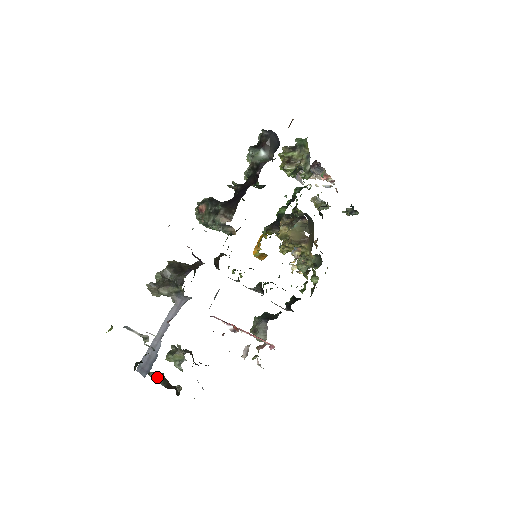
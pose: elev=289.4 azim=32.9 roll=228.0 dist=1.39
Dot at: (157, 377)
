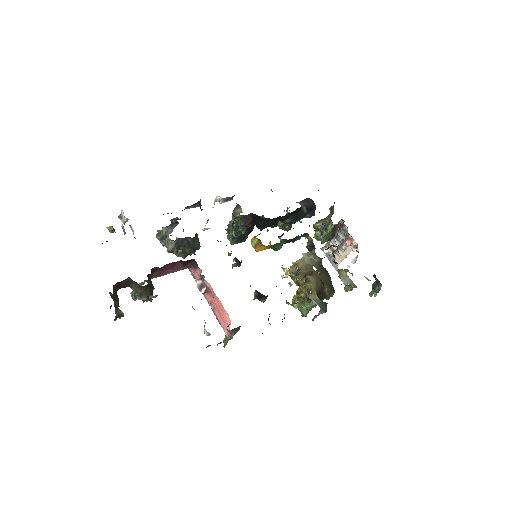
Dot at: occluded
